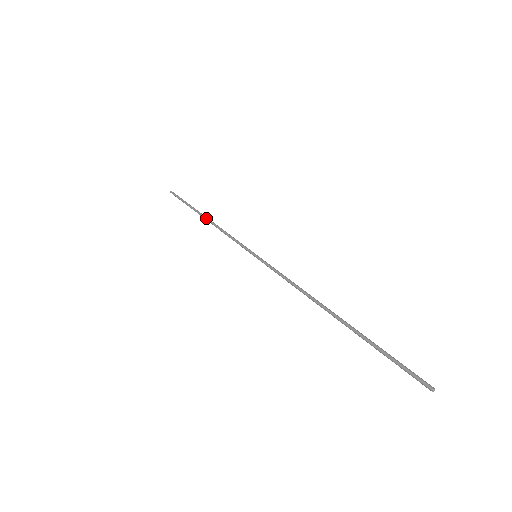
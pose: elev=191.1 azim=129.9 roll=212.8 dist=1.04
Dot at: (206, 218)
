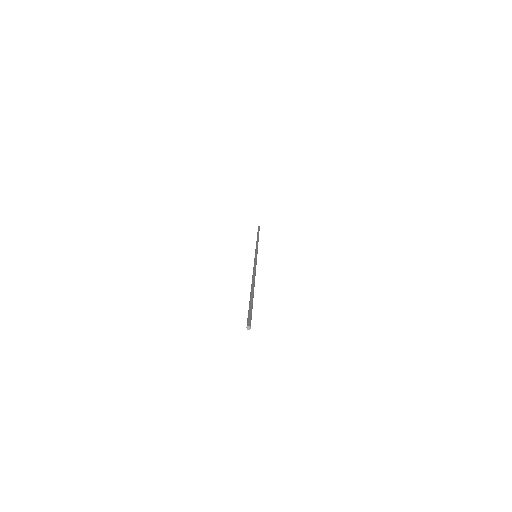
Dot at: occluded
